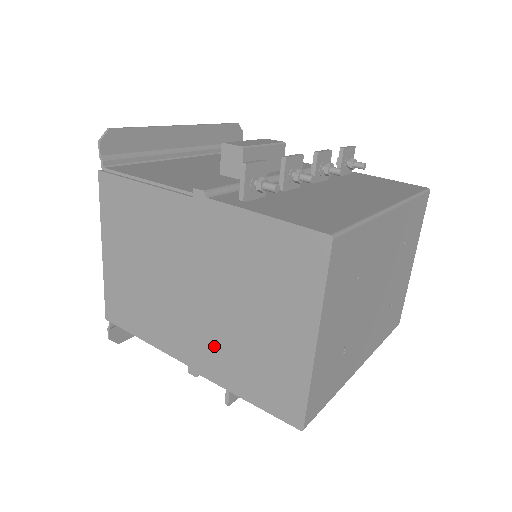
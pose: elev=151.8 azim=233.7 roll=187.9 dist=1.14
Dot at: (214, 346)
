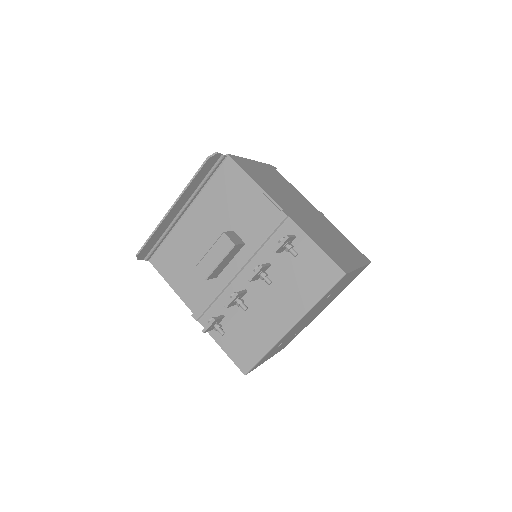
Dot at: occluded
